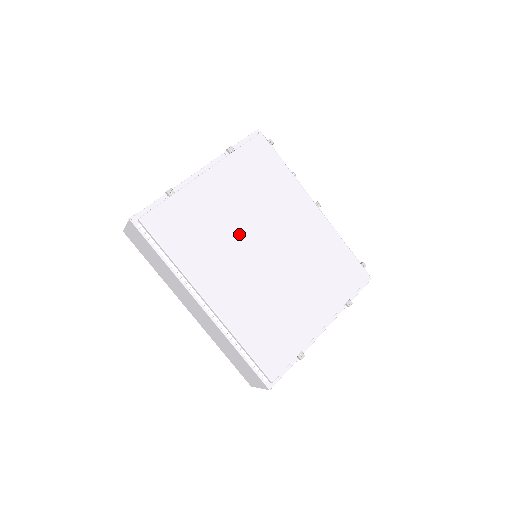
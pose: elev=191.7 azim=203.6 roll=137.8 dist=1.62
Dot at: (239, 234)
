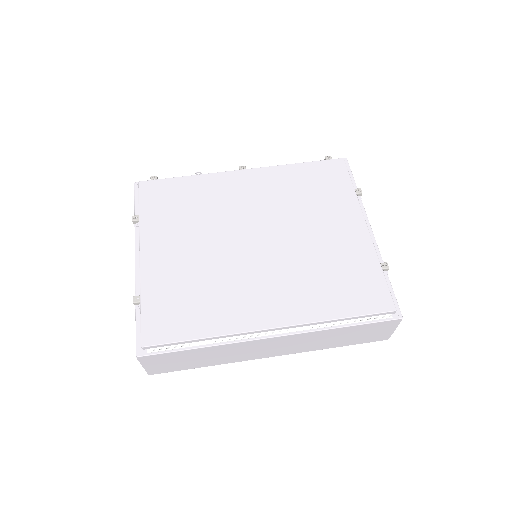
Dot at: (222, 257)
